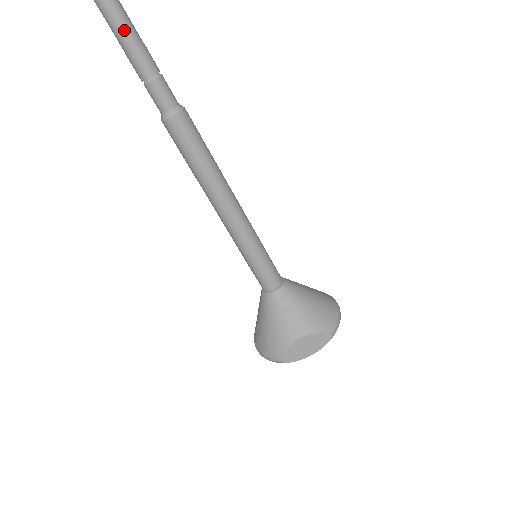
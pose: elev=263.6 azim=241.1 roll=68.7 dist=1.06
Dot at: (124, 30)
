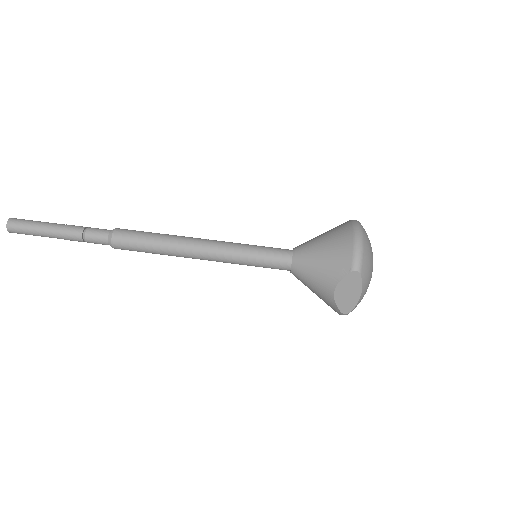
Dot at: (49, 234)
